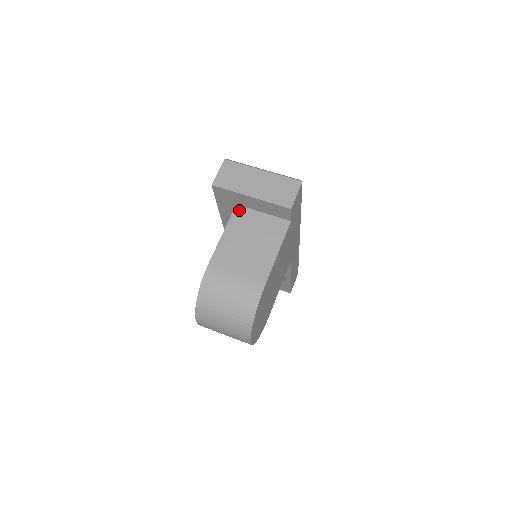
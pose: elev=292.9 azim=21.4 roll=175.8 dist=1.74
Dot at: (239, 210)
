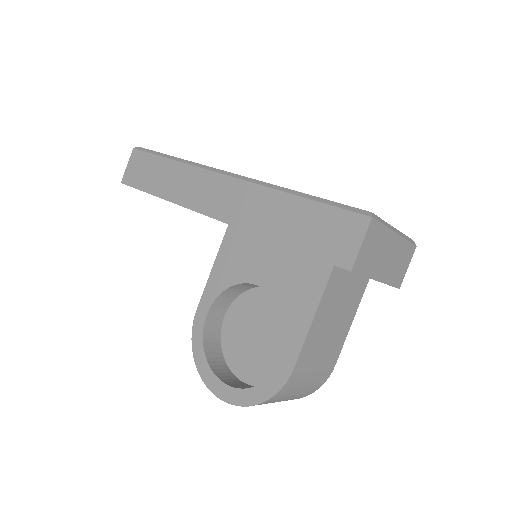
Dot at: (335, 274)
